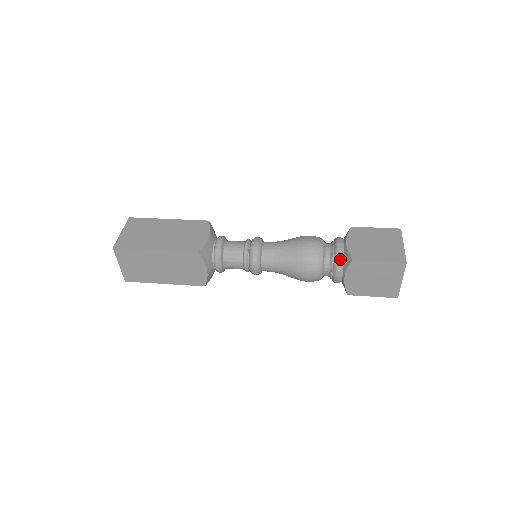
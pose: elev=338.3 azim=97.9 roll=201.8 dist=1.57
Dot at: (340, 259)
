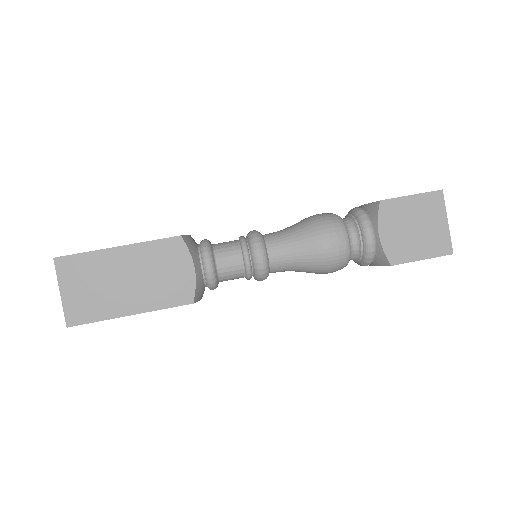
Dot at: (372, 257)
